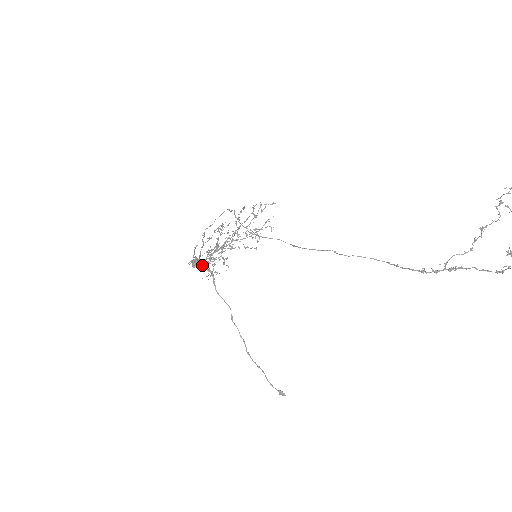
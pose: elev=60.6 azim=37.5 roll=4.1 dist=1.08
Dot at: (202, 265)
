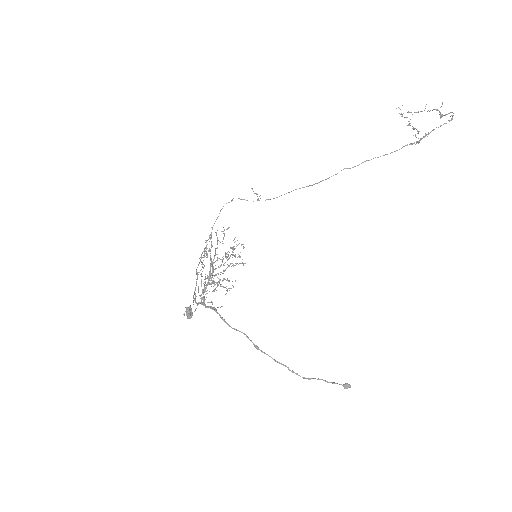
Dot at: (212, 291)
